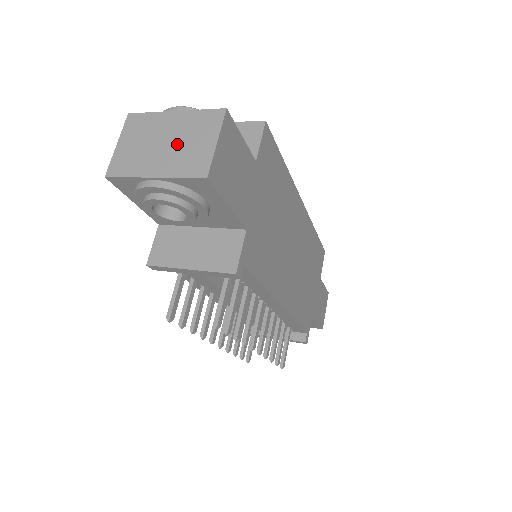
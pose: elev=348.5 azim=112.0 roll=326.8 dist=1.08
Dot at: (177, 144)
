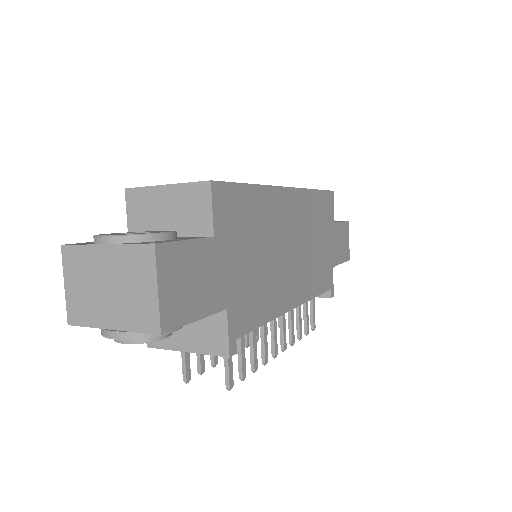
Dot at: (120, 290)
